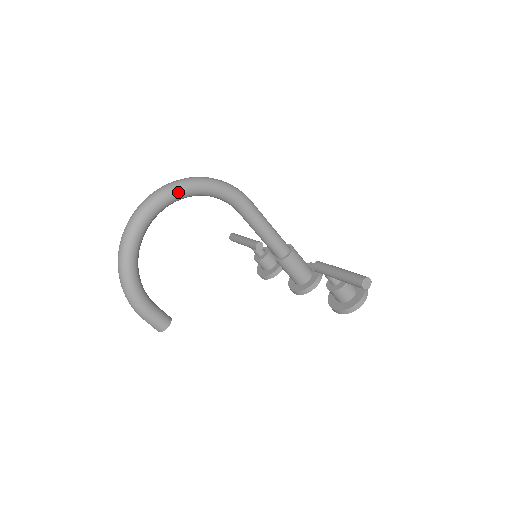
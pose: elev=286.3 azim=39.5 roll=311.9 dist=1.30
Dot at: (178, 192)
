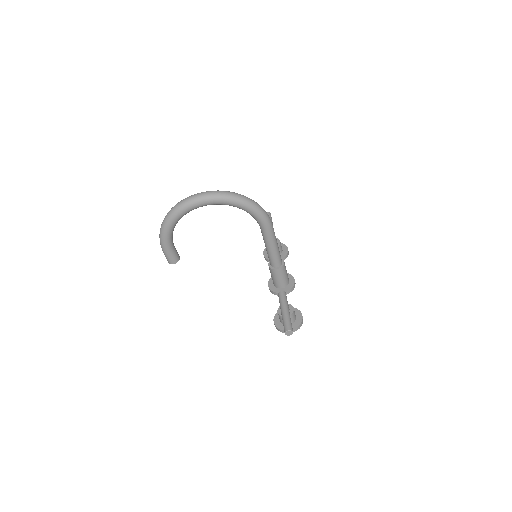
Dot at: (225, 202)
